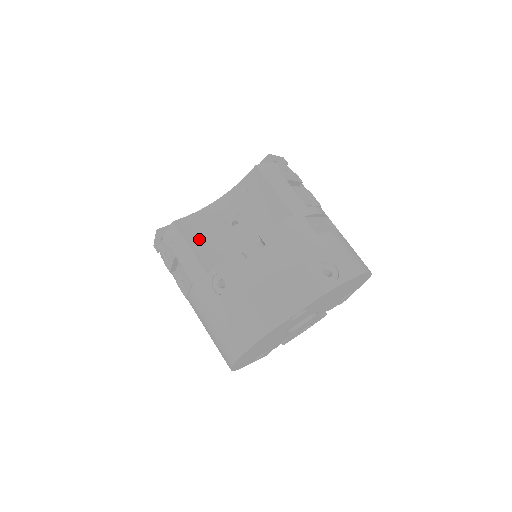
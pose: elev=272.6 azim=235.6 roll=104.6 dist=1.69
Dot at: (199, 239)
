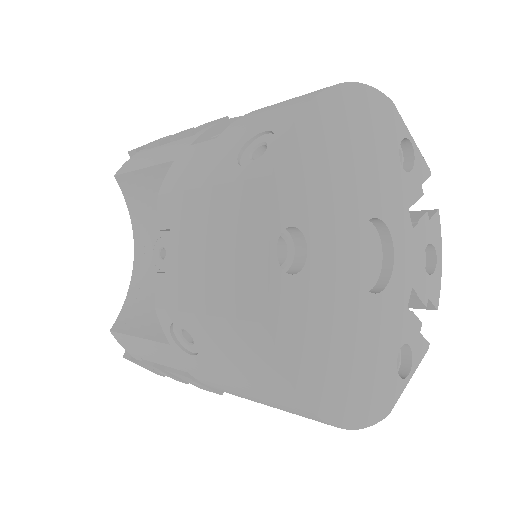
Dot at: (144, 316)
